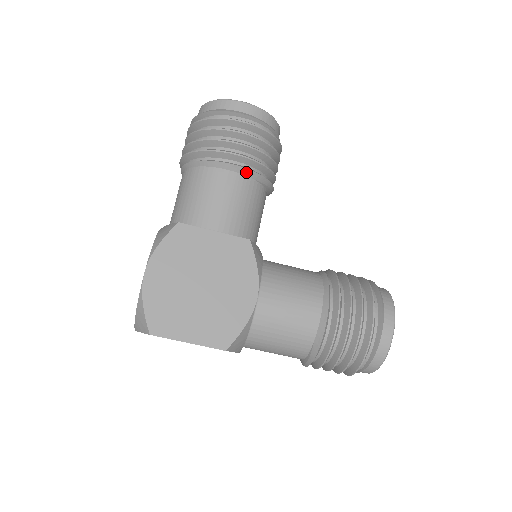
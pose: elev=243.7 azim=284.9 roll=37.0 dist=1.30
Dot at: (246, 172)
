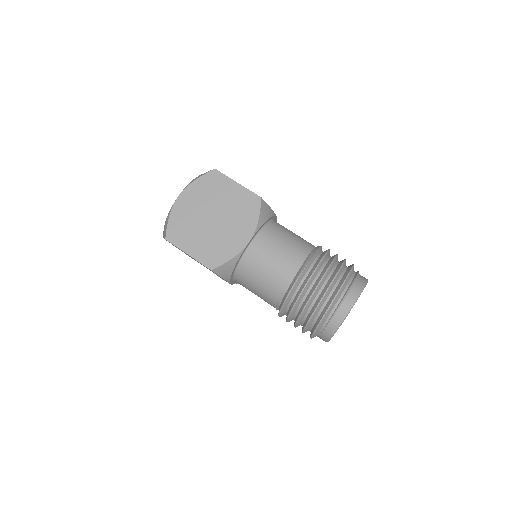
Dot at: occluded
